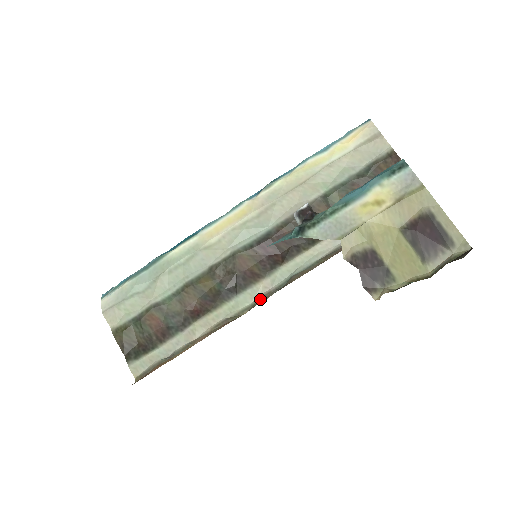
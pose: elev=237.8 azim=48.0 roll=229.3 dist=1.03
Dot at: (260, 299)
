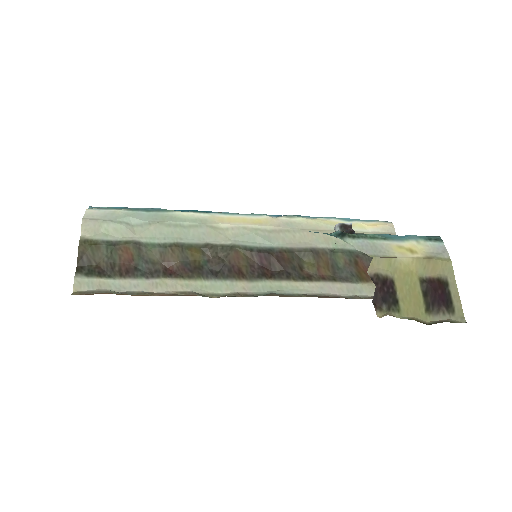
Dot at: (234, 294)
